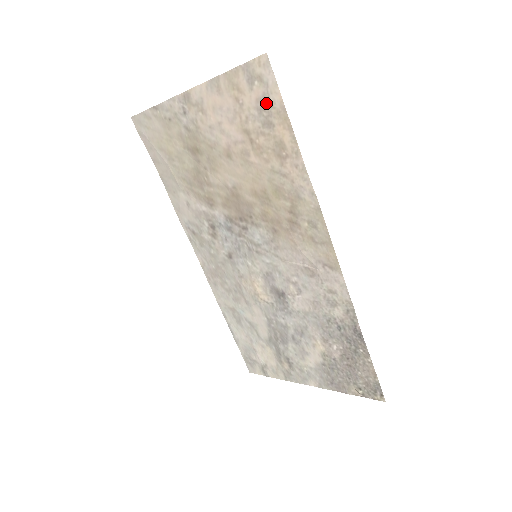
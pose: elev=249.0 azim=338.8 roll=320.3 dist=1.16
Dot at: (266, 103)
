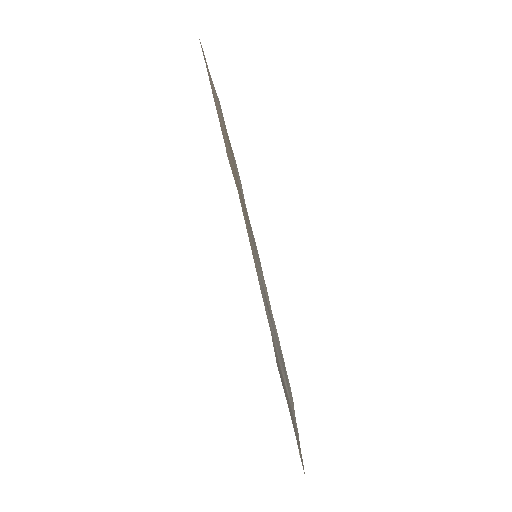
Dot at: (211, 86)
